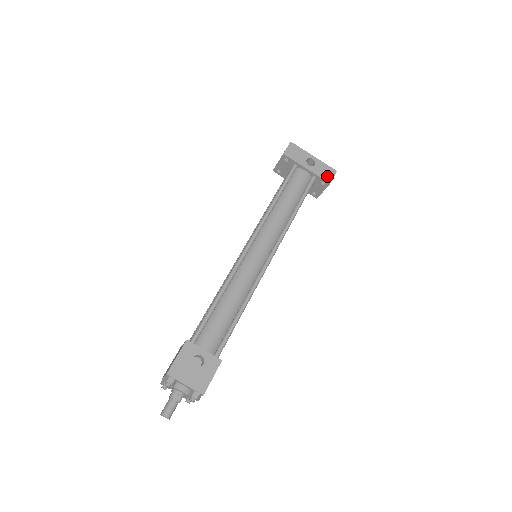
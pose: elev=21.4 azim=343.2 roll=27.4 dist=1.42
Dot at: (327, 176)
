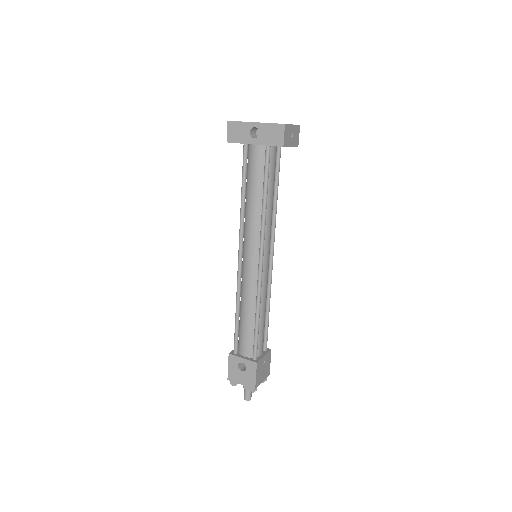
Dot at: (277, 139)
